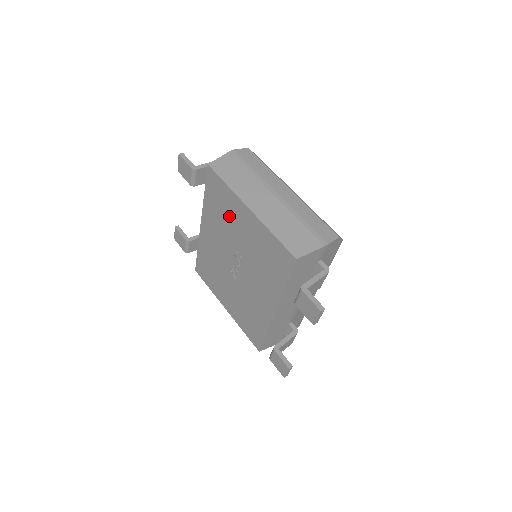
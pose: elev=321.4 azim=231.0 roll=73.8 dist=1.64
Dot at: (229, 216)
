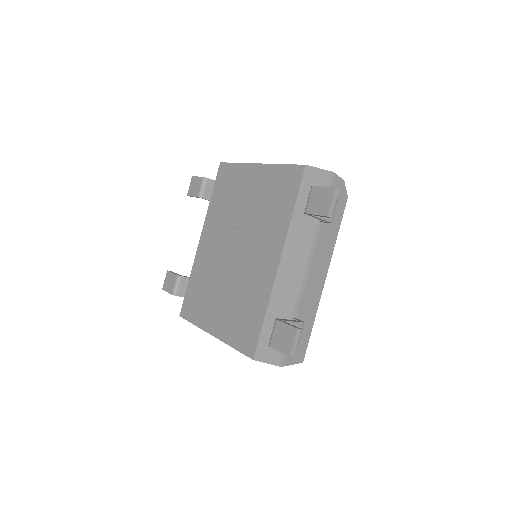
Dot at: (235, 194)
